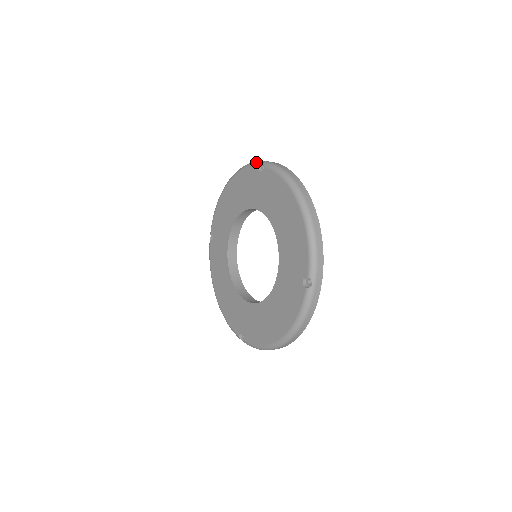
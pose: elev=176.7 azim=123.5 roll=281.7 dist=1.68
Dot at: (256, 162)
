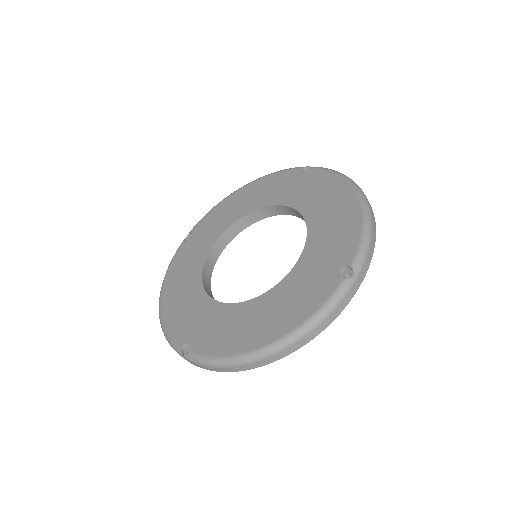
Dot at: occluded
